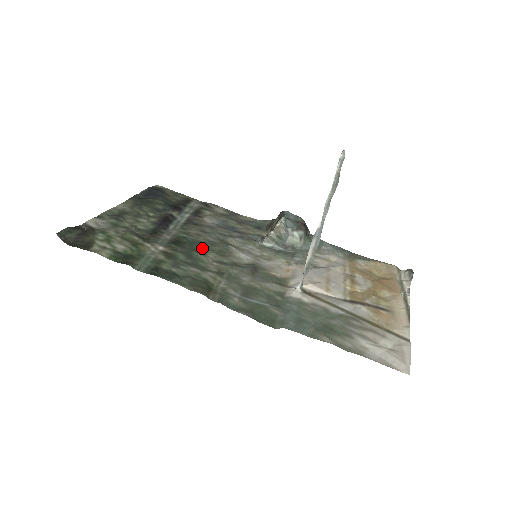
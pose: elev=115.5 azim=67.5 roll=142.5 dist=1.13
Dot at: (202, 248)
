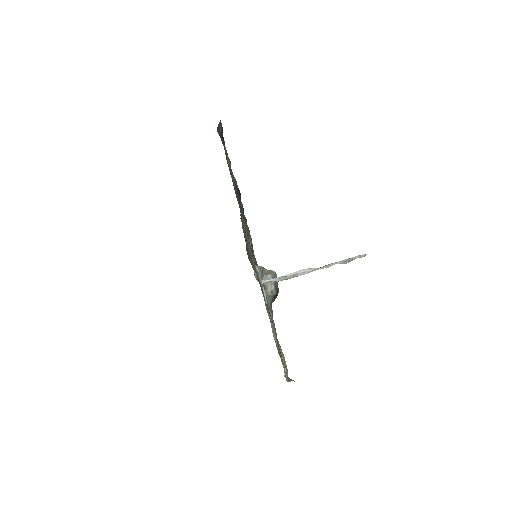
Dot at: occluded
